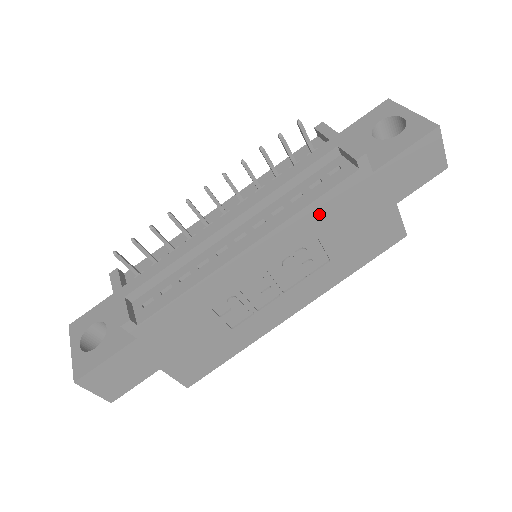
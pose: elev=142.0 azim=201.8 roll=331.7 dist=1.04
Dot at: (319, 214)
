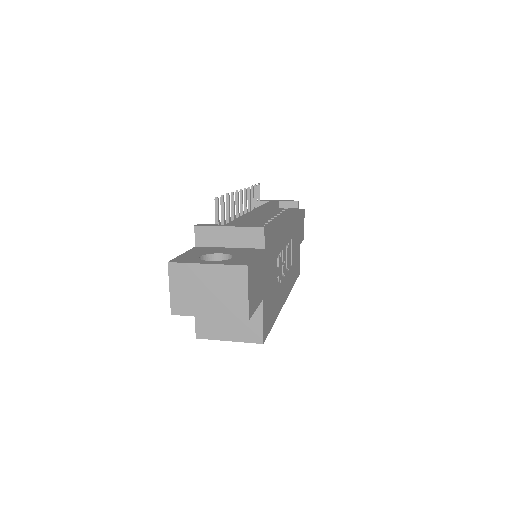
Dot at: (293, 223)
